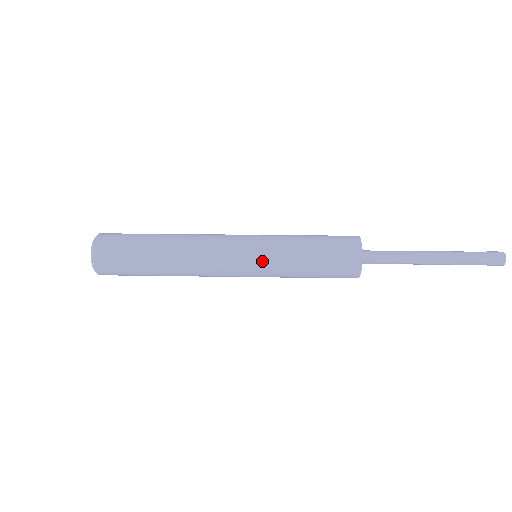
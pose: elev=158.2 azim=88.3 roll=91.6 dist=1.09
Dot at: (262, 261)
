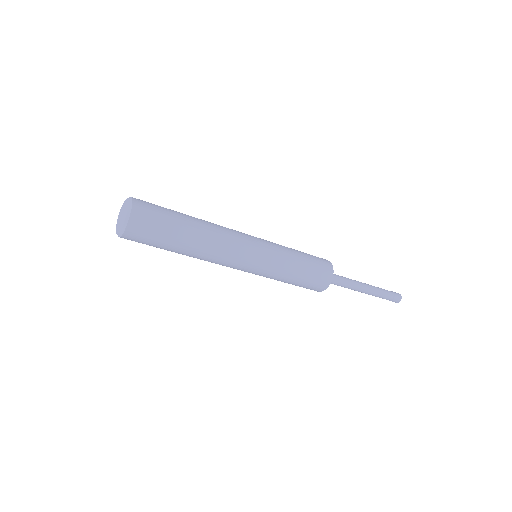
Dot at: (269, 243)
